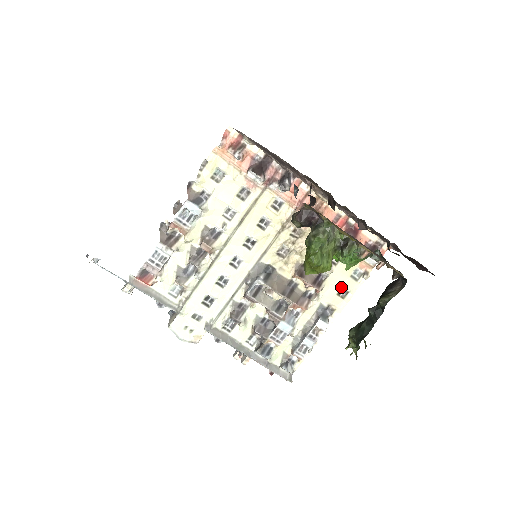
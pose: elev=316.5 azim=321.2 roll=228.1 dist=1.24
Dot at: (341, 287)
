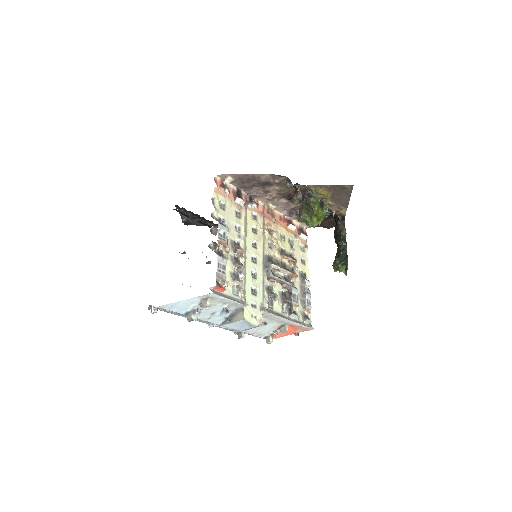
Dot at: (300, 259)
